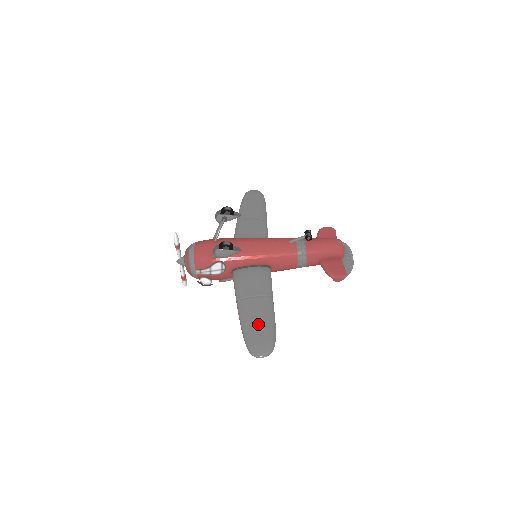
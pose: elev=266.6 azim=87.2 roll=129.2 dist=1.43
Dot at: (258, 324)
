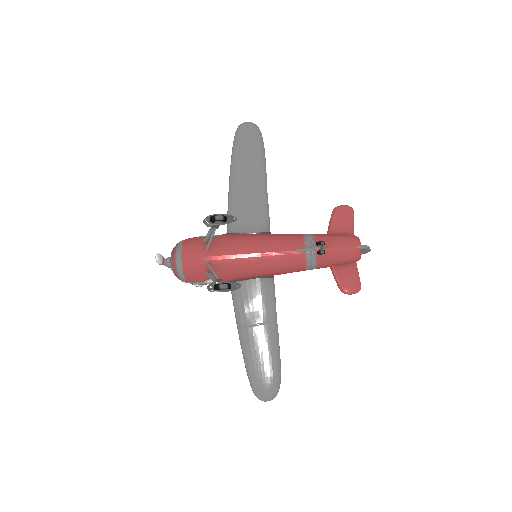
Dot at: (262, 363)
